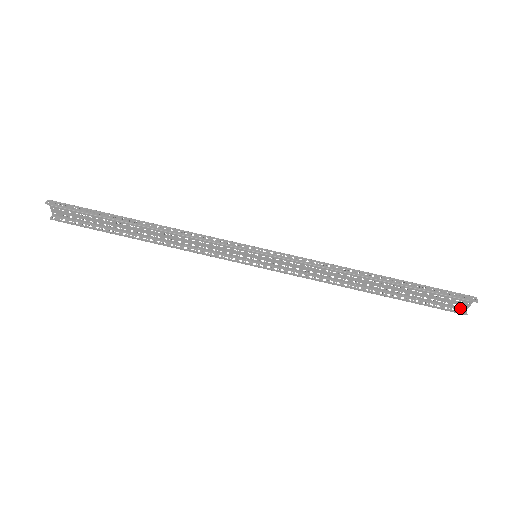
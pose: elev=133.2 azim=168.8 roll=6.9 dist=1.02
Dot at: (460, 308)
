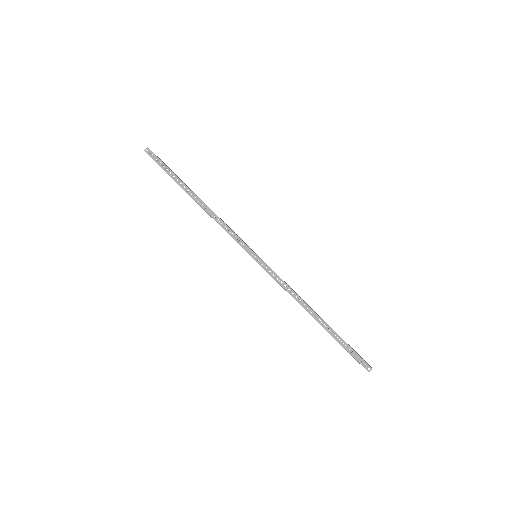
Dot at: occluded
